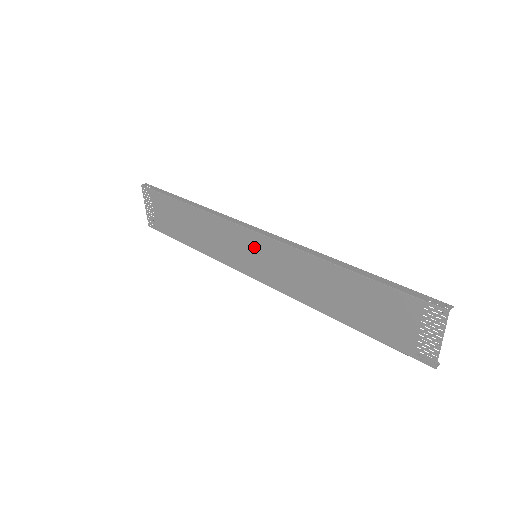
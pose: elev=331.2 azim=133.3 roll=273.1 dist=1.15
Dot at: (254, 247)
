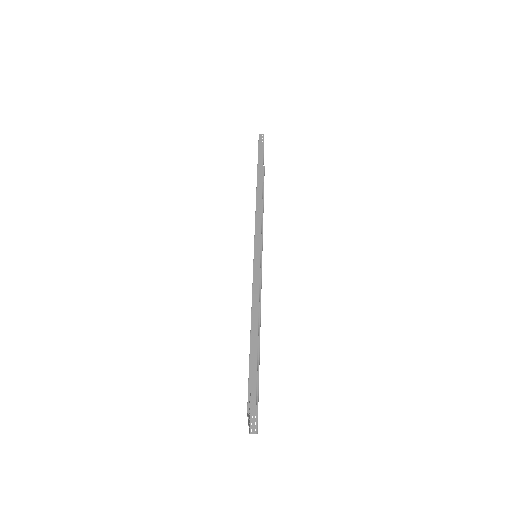
Dot at: occluded
